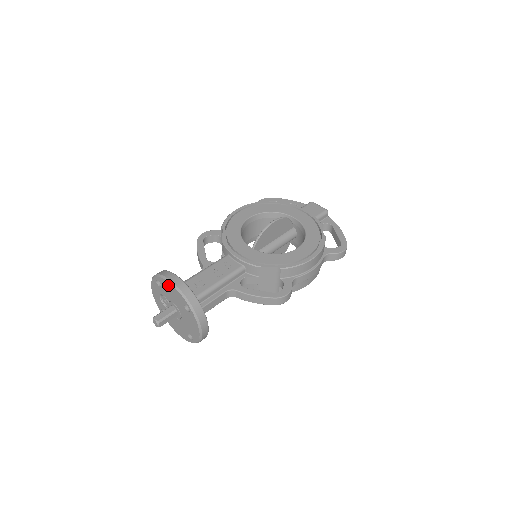
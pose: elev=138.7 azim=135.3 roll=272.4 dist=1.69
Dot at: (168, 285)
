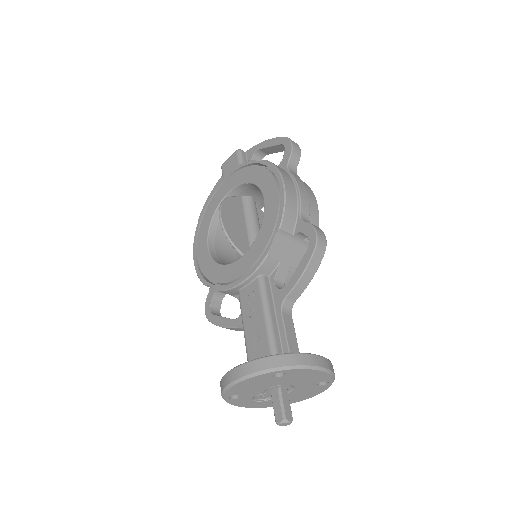
Dot at: (239, 387)
